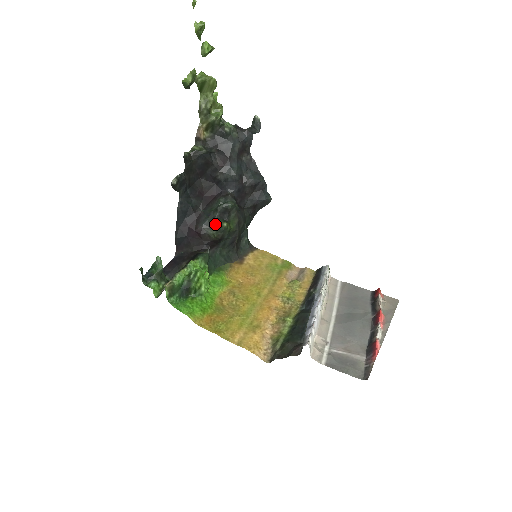
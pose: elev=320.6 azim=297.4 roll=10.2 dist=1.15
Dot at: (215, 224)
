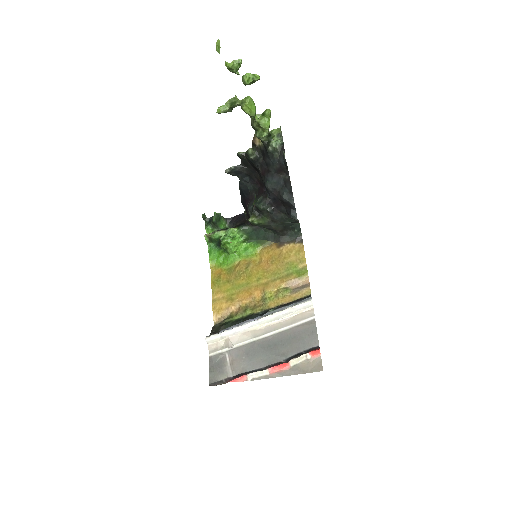
Dot at: (251, 213)
